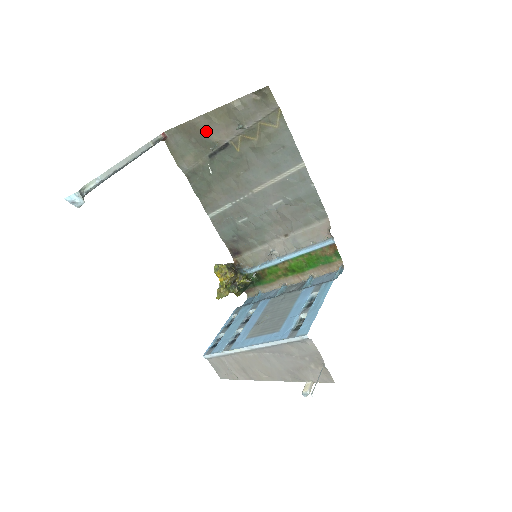
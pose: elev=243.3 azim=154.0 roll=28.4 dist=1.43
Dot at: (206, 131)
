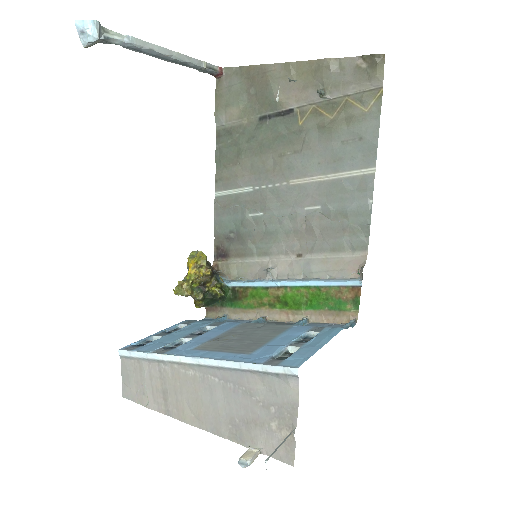
Dot at: (275, 85)
